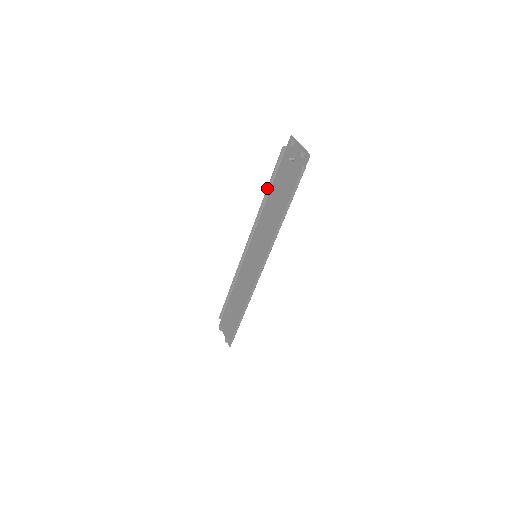
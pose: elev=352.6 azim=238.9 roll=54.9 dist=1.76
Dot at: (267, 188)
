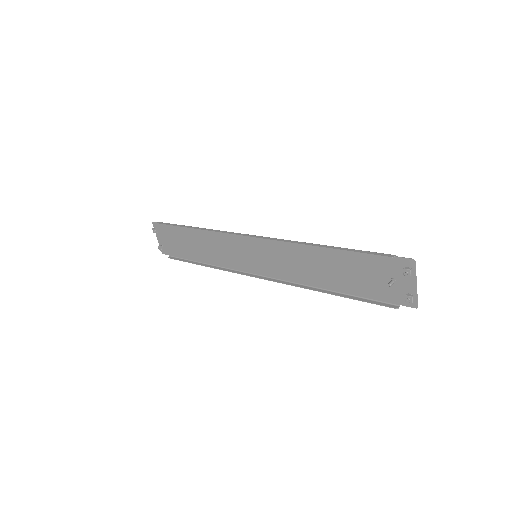
Dot at: (328, 248)
